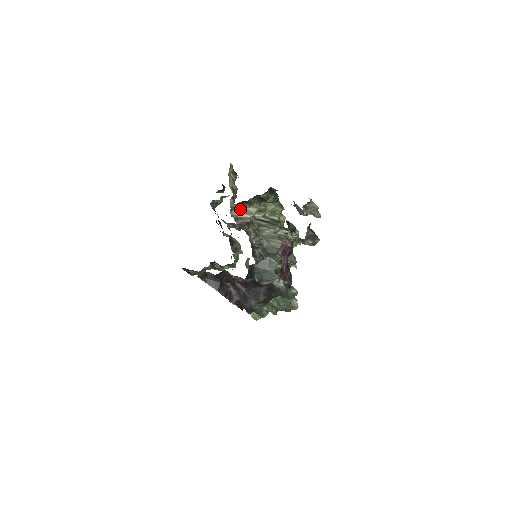
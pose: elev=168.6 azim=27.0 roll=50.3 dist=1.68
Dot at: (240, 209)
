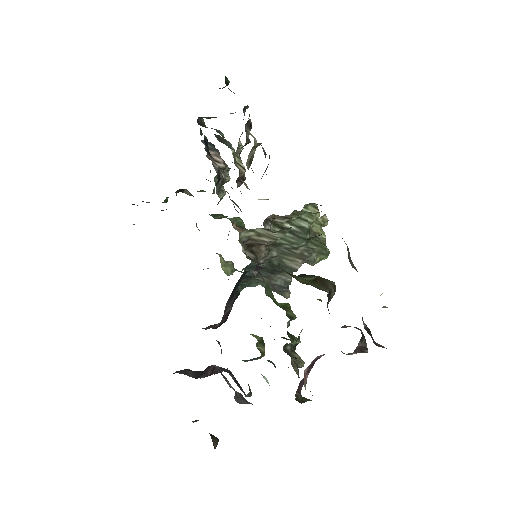
Dot at: (257, 229)
